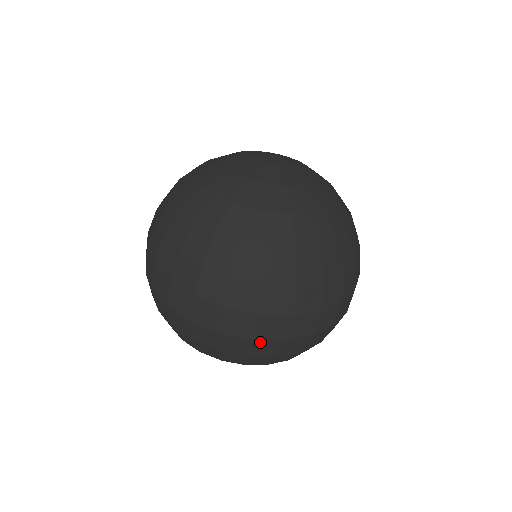
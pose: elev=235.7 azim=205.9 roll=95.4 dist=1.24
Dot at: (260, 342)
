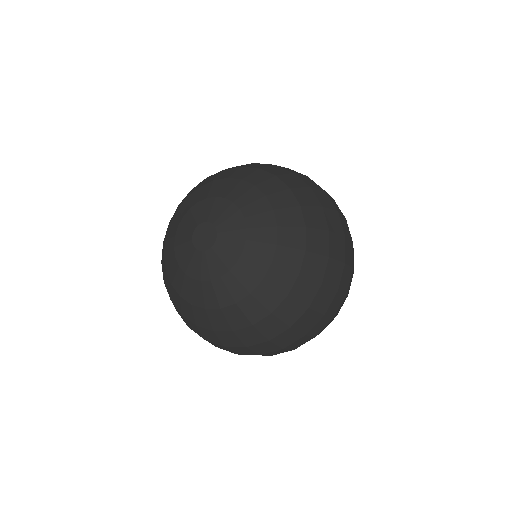
Dot at: (348, 289)
